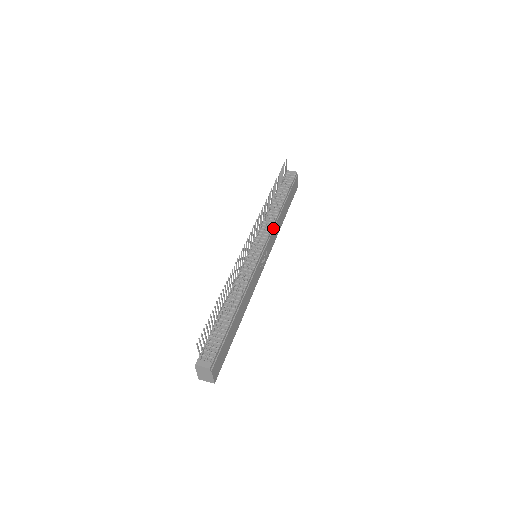
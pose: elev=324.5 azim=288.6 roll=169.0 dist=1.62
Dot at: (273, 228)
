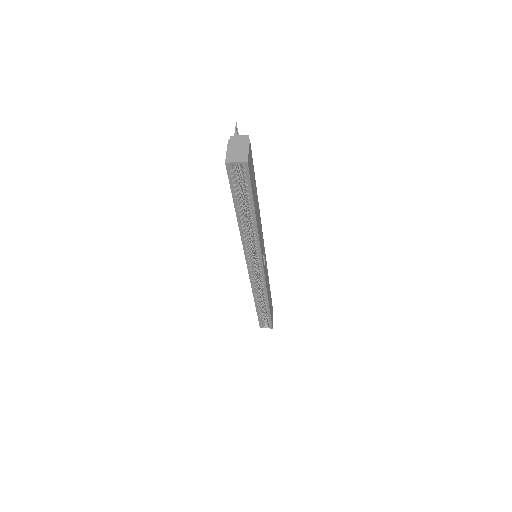
Dot at: (267, 270)
